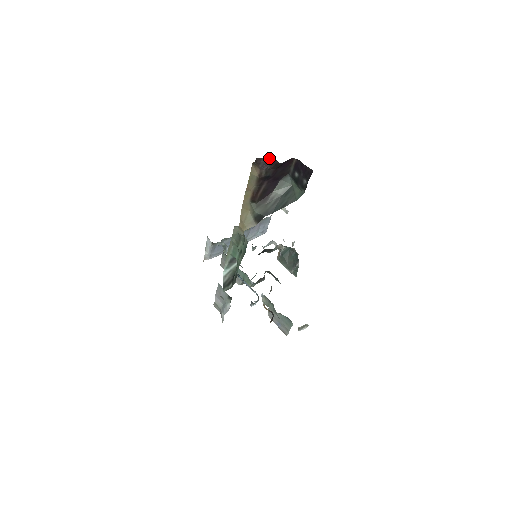
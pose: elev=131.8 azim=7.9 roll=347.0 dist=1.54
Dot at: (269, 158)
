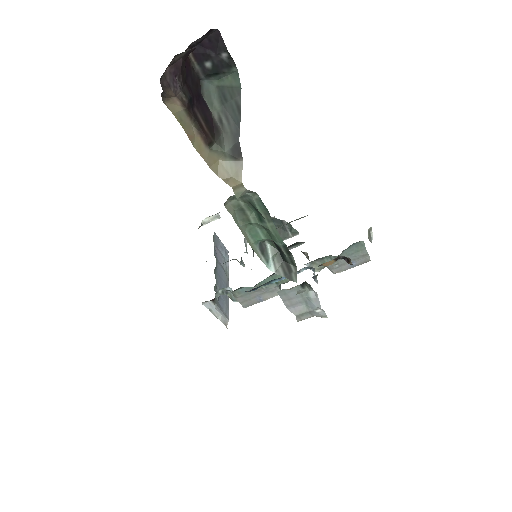
Dot at: (169, 68)
